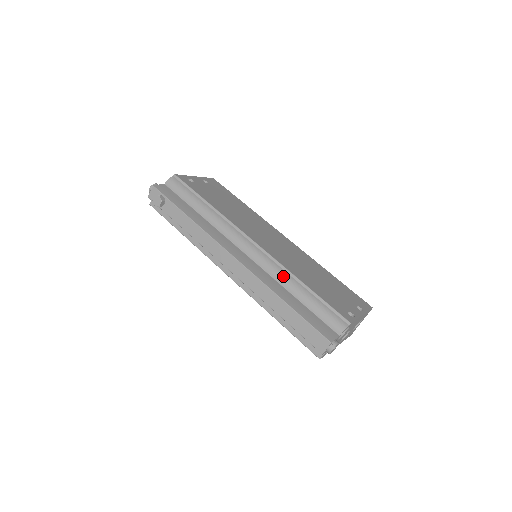
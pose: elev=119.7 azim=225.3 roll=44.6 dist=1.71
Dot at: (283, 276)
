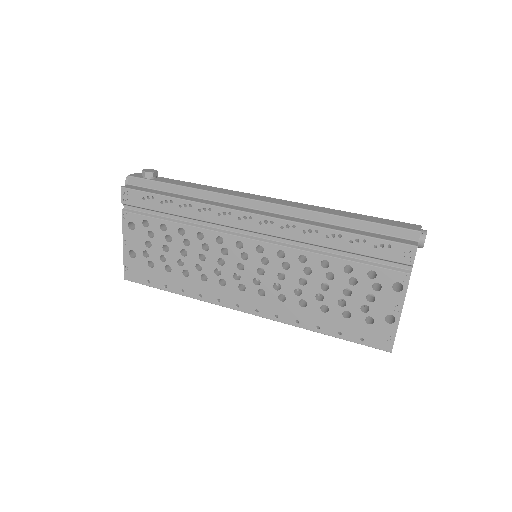
Dot at: occluded
